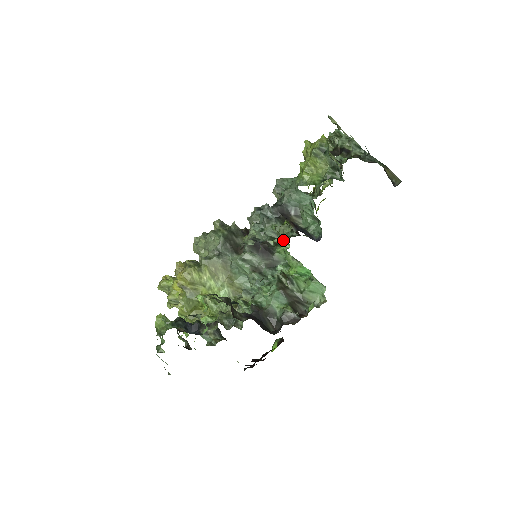
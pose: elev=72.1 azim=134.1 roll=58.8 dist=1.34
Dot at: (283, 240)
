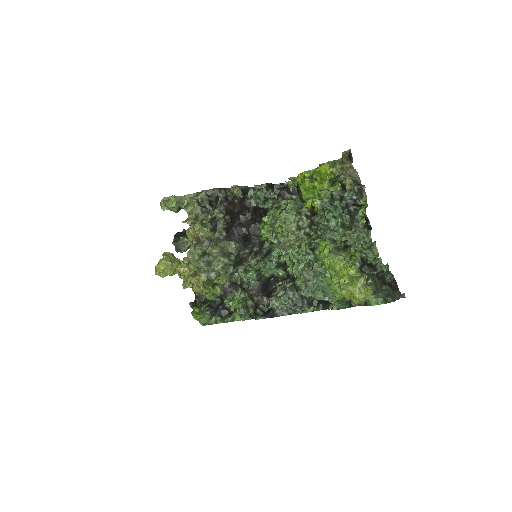
Dot at: (285, 255)
